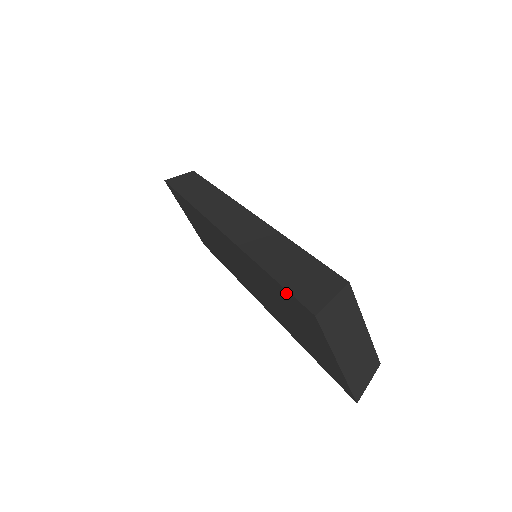
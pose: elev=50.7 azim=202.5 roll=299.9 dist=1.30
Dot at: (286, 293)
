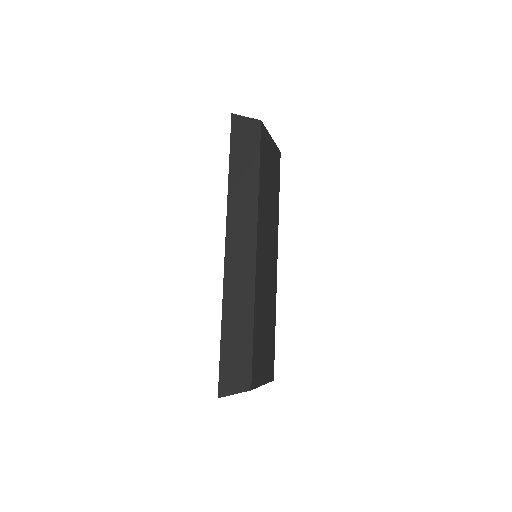
Dot at: (222, 360)
